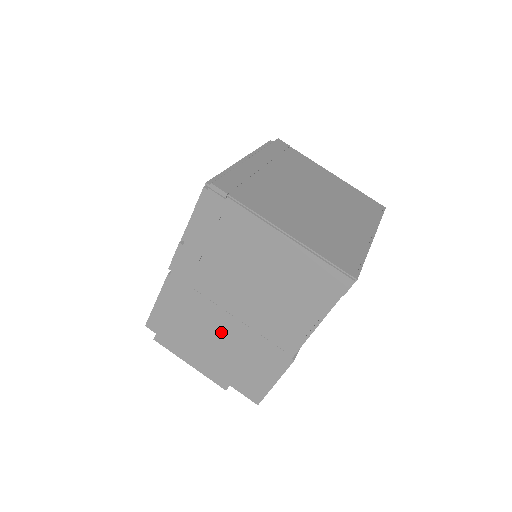
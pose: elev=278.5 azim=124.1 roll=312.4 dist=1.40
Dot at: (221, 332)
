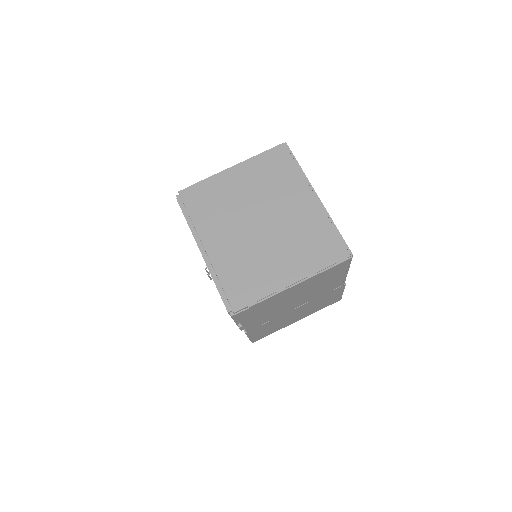
Dot at: (296, 313)
